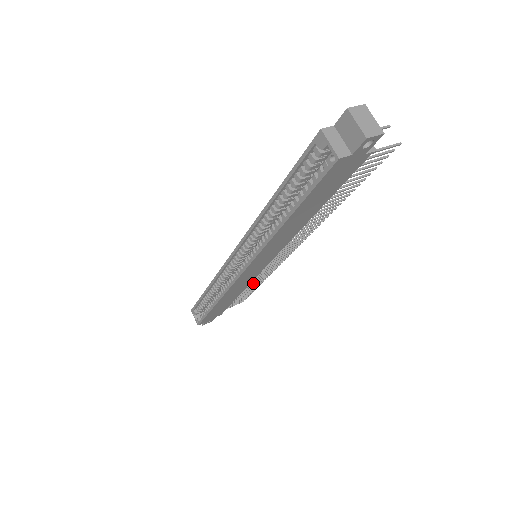
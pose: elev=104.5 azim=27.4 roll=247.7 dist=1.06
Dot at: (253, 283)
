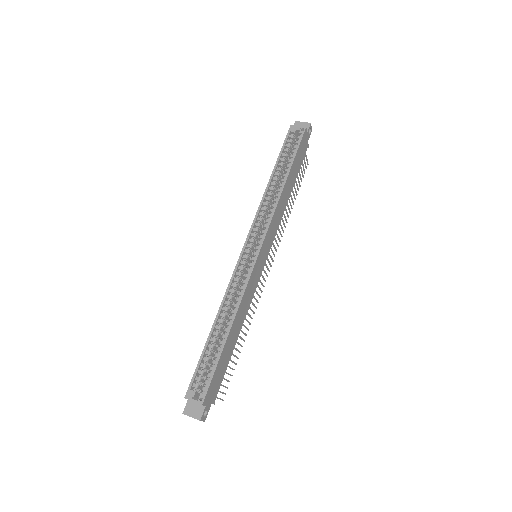
Dot at: (244, 325)
